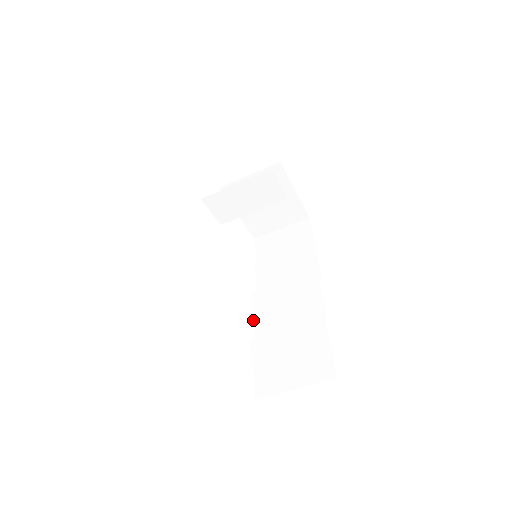
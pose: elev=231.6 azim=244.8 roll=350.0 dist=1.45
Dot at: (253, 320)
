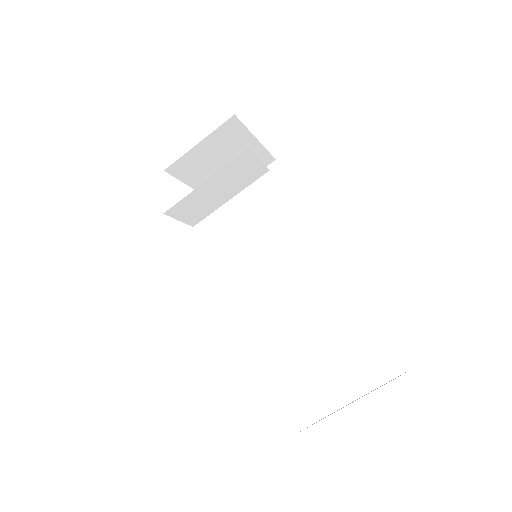
Dot at: occluded
